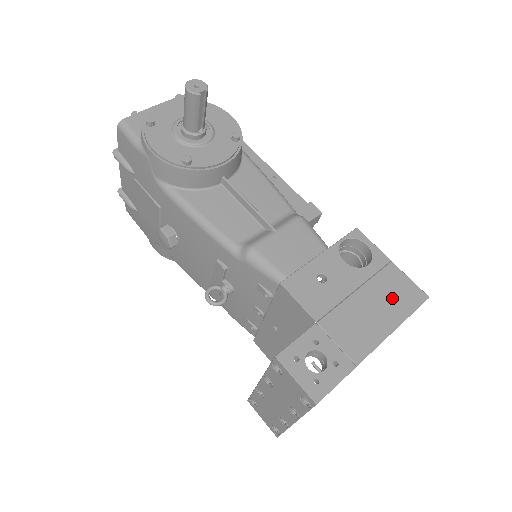
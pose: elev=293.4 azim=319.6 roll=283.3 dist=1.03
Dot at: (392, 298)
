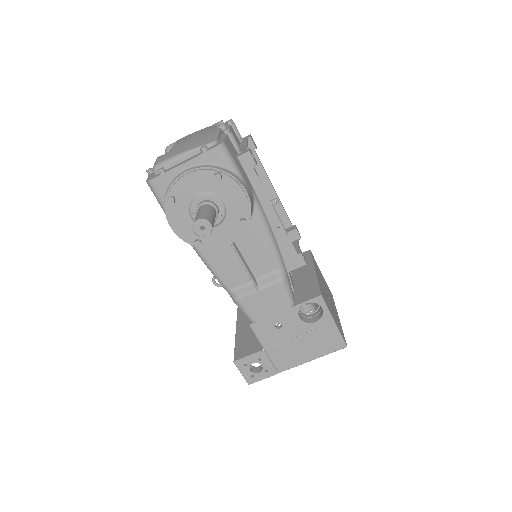
Dot at: (320, 344)
